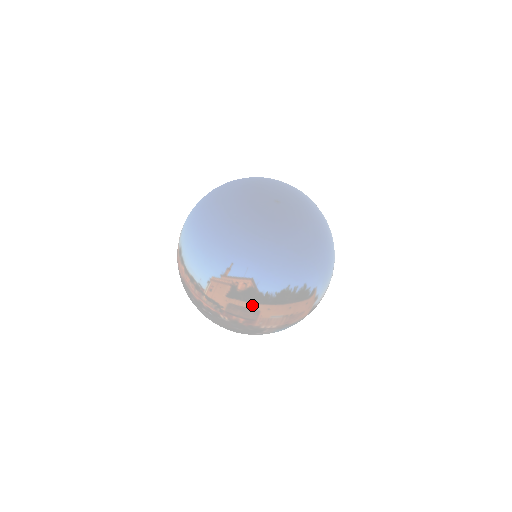
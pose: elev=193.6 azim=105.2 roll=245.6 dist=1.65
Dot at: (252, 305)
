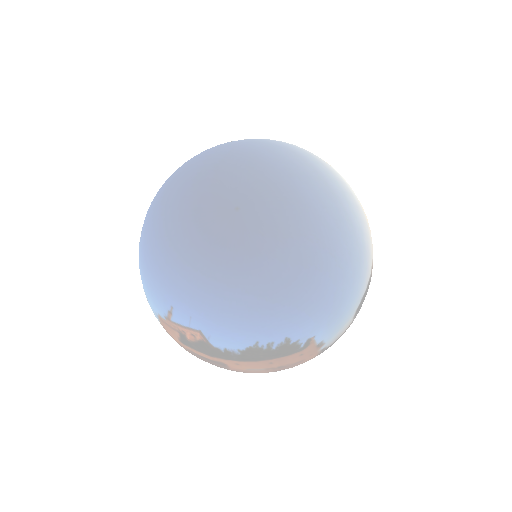
Dot at: (213, 358)
